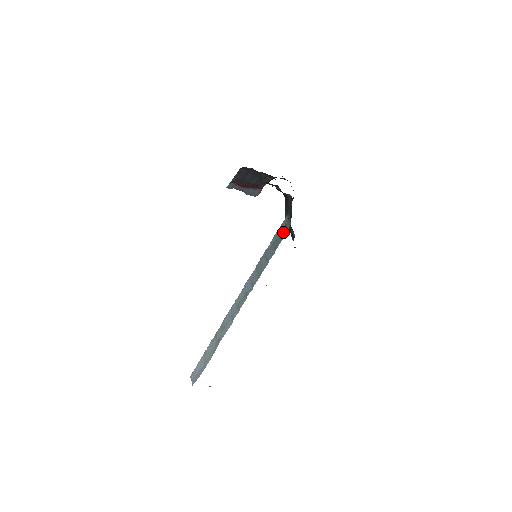
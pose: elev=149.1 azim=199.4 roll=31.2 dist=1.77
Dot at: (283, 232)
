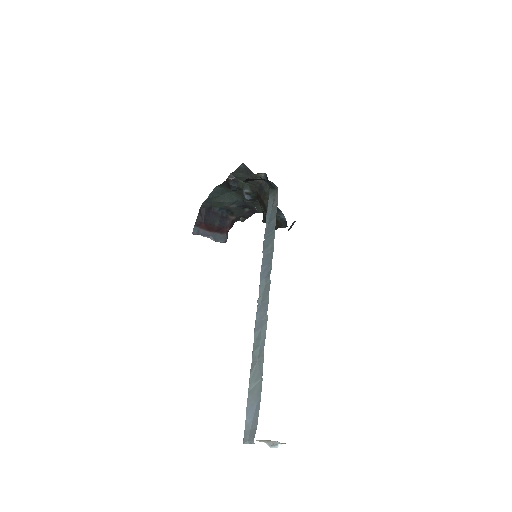
Dot at: (274, 202)
